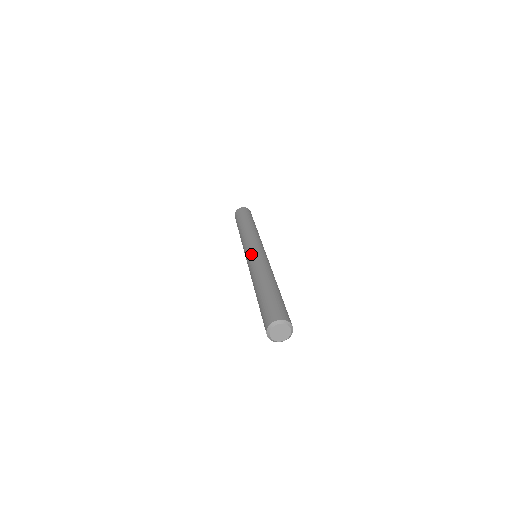
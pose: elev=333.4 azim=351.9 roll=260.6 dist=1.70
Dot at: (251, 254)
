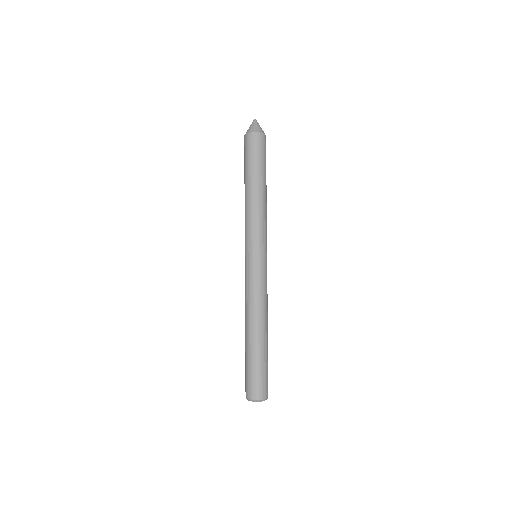
Dot at: (259, 268)
